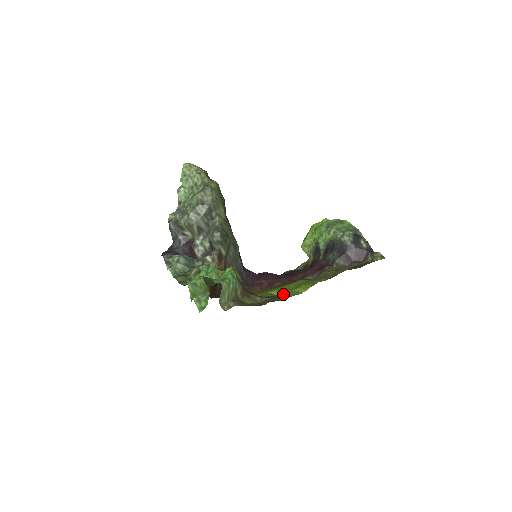
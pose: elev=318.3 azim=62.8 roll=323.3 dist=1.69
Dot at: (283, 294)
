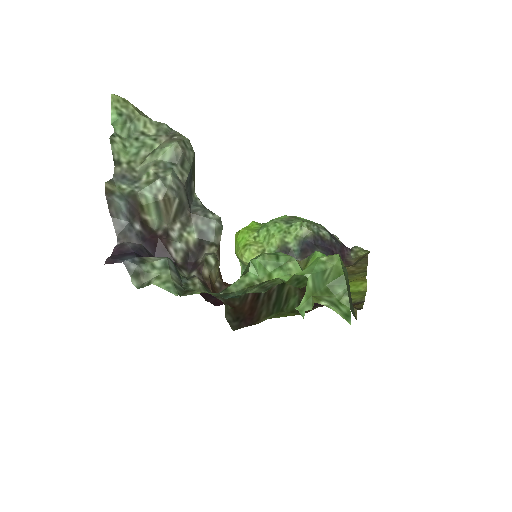
Dot at: occluded
